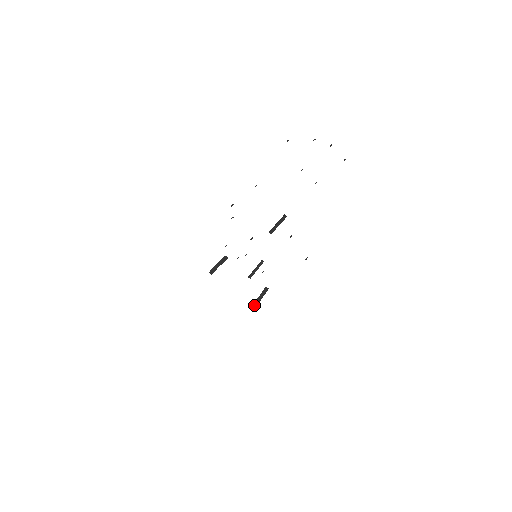
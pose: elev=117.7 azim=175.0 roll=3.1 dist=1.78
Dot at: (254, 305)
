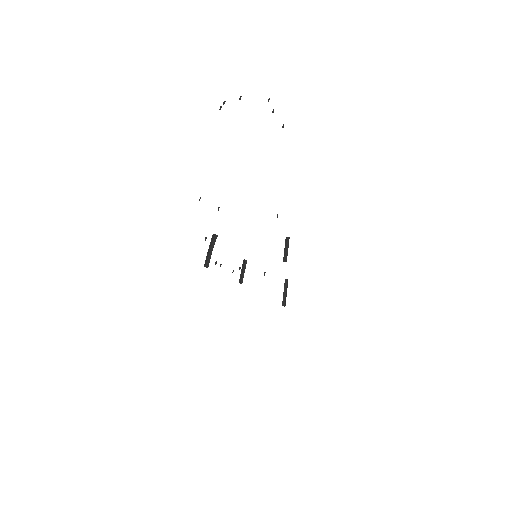
Dot at: (283, 304)
